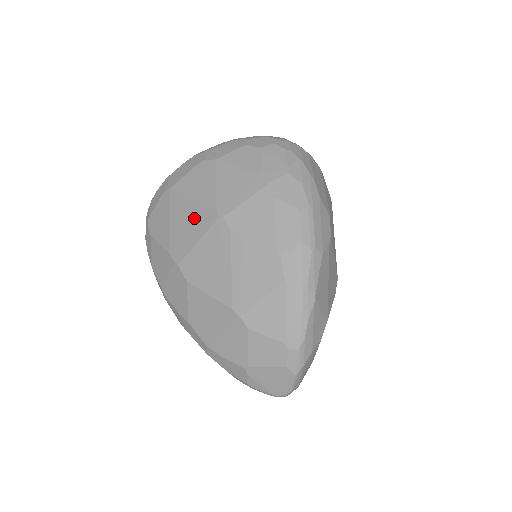
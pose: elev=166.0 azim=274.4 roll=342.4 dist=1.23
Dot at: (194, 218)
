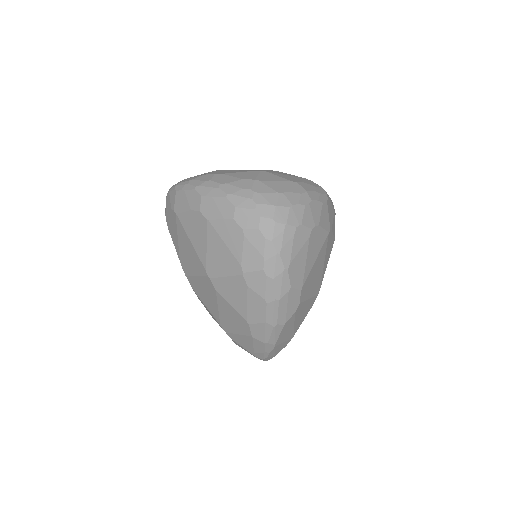
Dot at: (193, 257)
